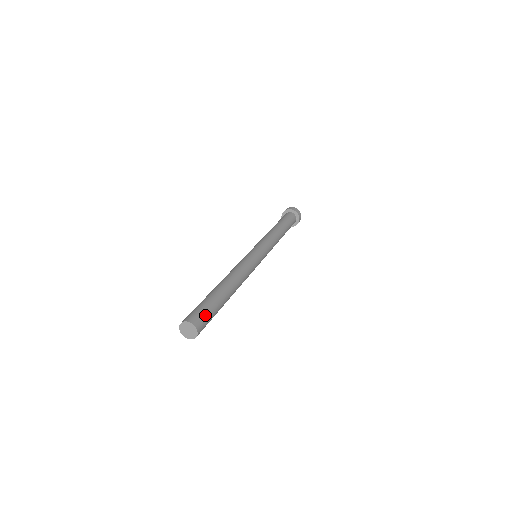
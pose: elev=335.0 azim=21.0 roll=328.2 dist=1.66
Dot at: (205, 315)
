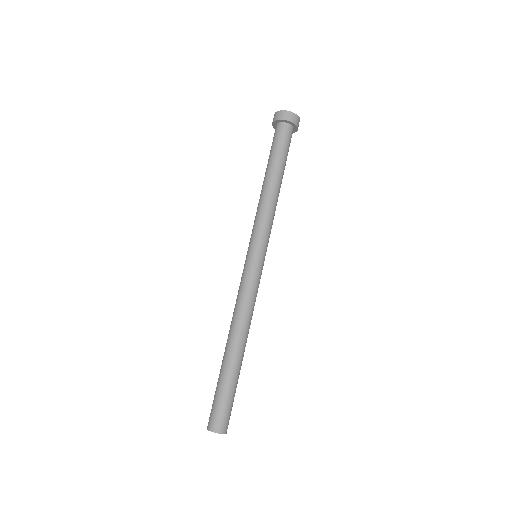
Dot at: (220, 411)
